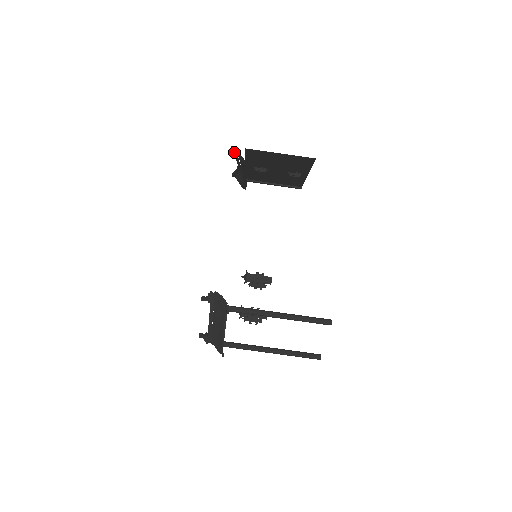
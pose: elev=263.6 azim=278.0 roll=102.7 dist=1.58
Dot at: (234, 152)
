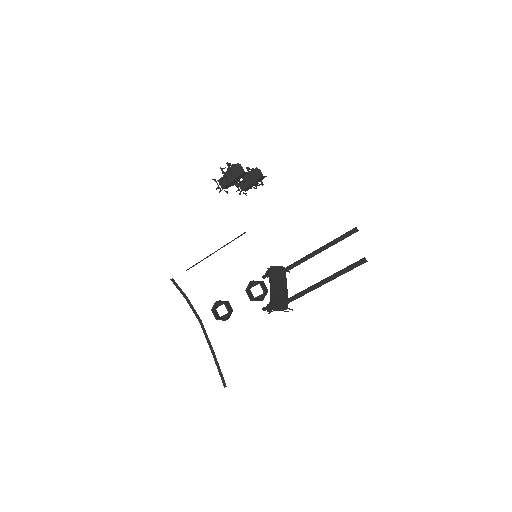
Dot at: occluded
